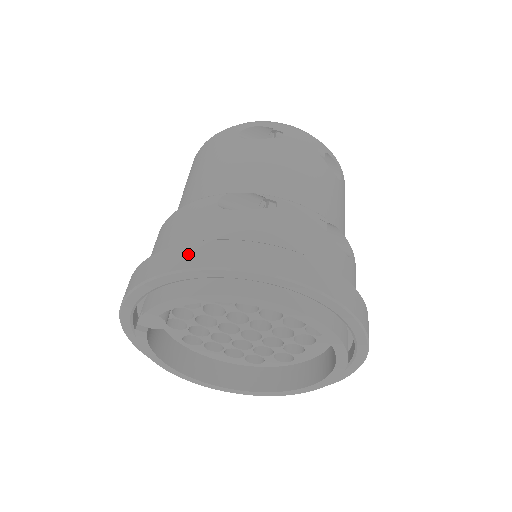
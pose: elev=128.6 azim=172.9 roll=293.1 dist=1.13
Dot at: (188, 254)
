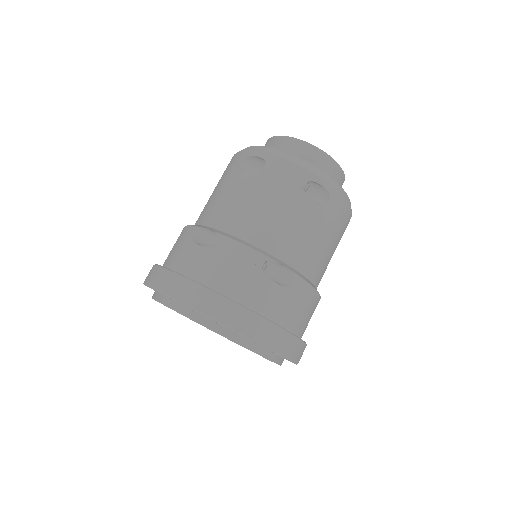
Dot at: (158, 276)
